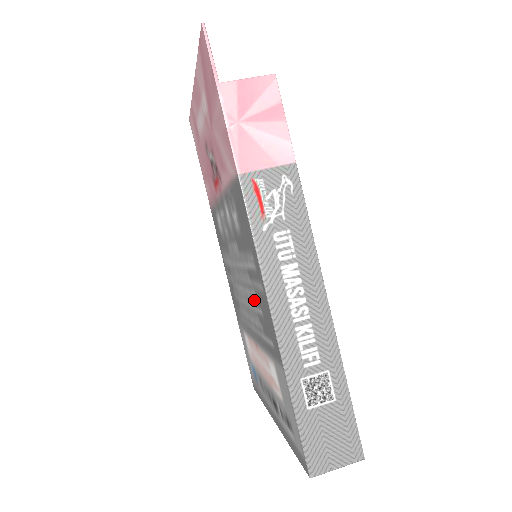
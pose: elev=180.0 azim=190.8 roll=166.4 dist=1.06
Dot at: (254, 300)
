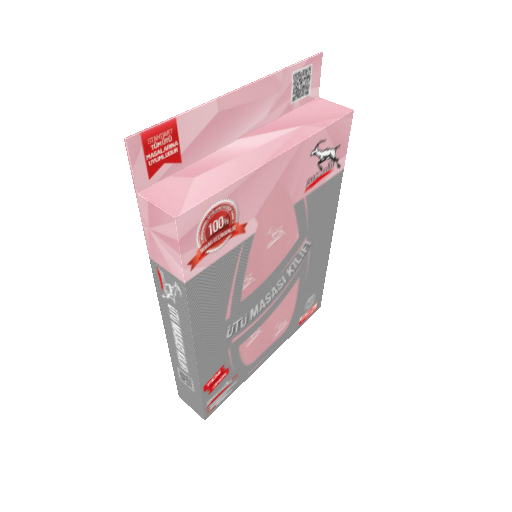
Dot at: occluded
